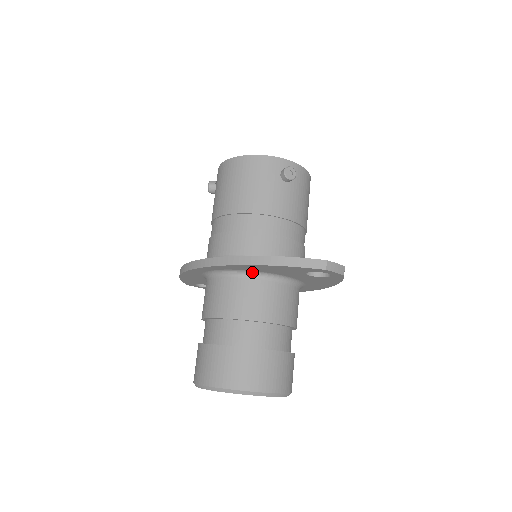
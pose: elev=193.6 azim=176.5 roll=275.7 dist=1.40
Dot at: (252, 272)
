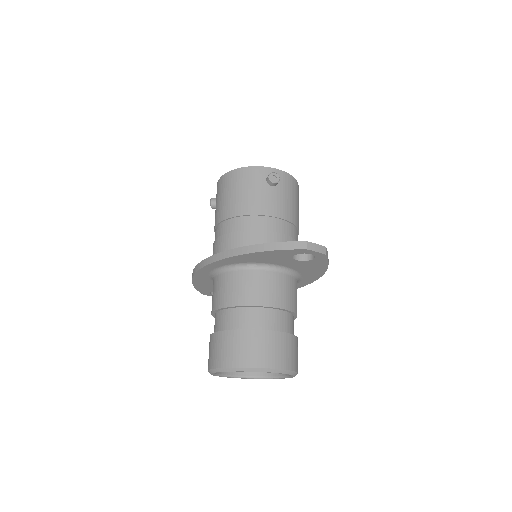
Dot at: (248, 264)
